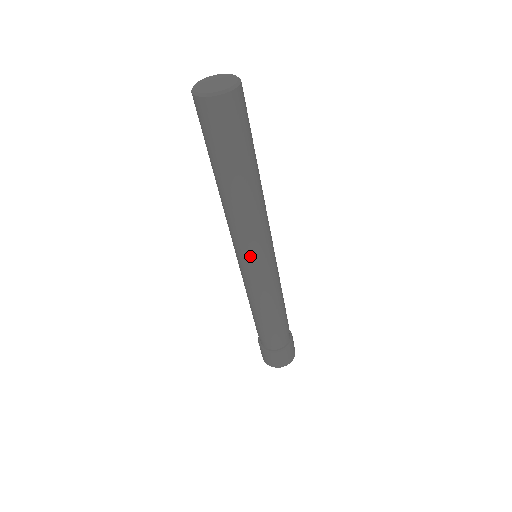
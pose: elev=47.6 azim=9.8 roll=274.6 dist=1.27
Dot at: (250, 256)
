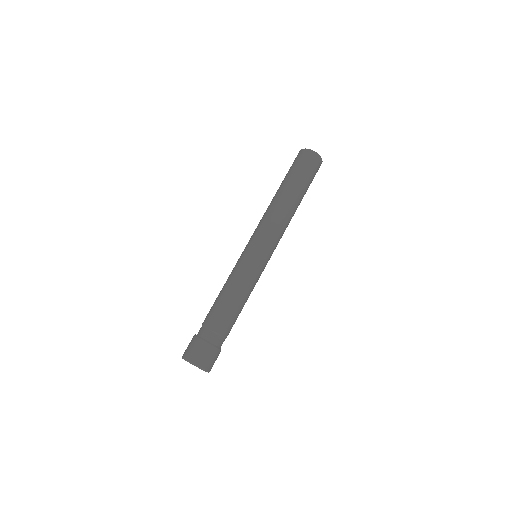
Dot at: (263, 242)
